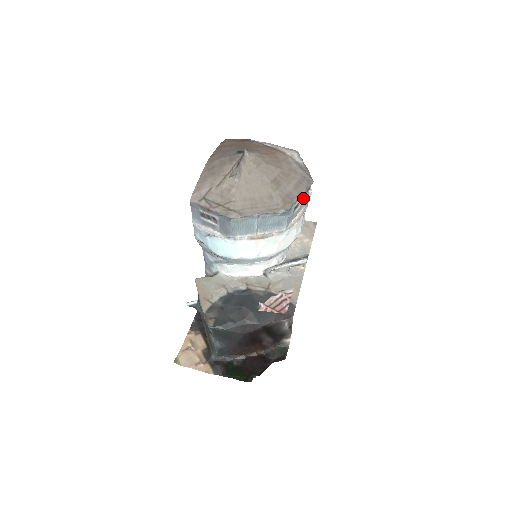
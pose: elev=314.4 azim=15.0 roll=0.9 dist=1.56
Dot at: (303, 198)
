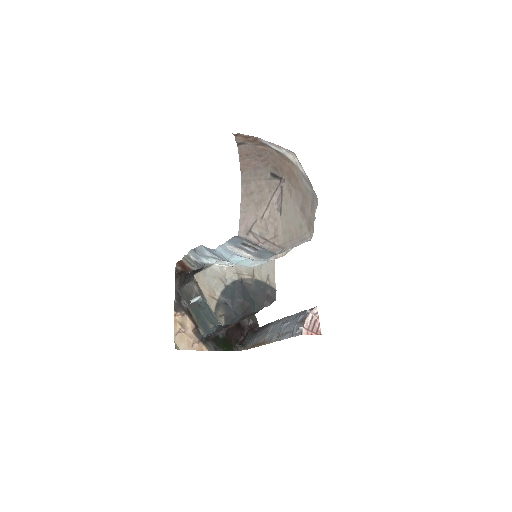
Dot at: occluded
